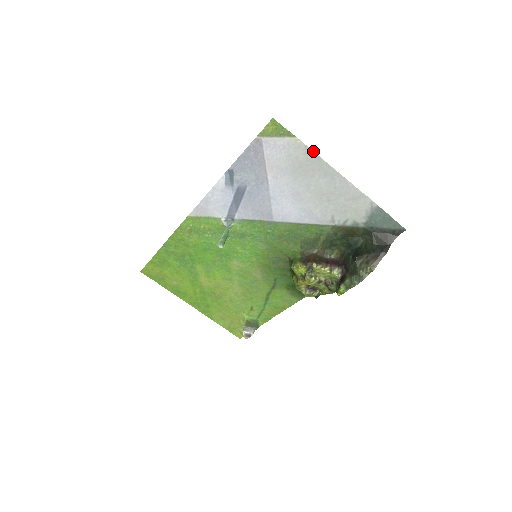
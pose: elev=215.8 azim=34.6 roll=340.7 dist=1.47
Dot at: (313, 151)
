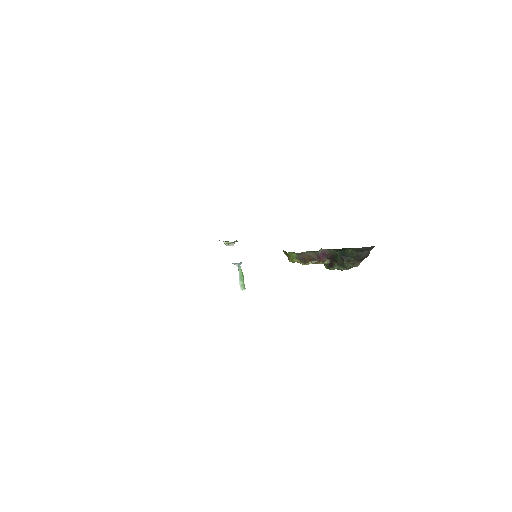
Dot at: occluded
